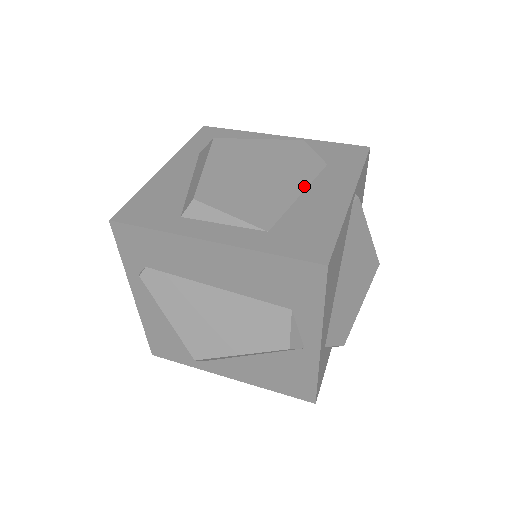
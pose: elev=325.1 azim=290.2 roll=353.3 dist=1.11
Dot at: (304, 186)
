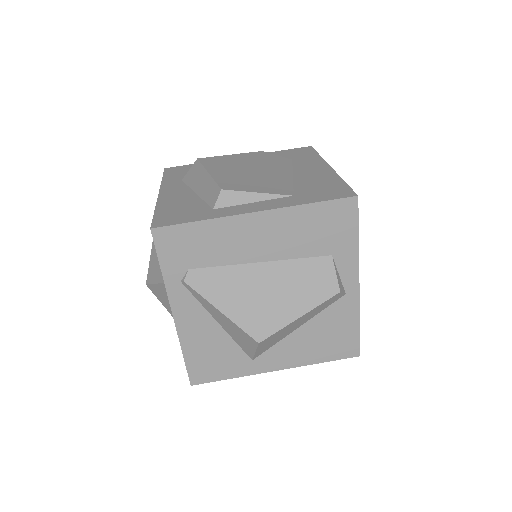
Dot at: (290, 171)
